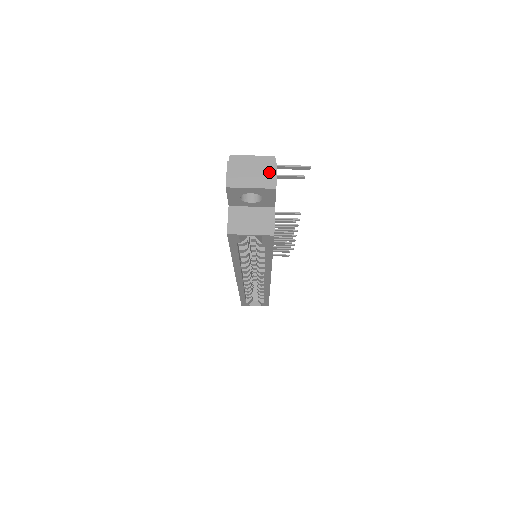
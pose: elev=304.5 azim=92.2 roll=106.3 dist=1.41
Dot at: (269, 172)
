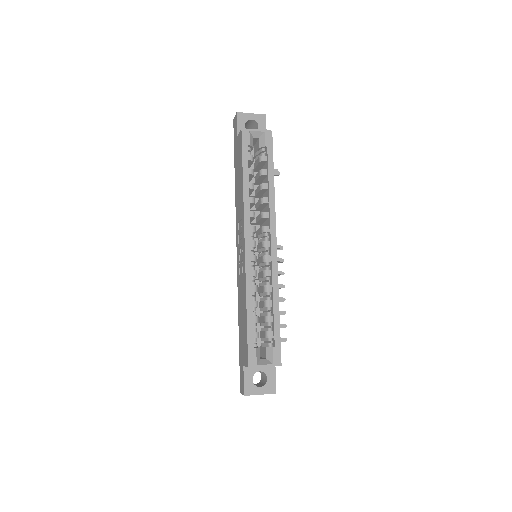
Dot at: occluded
